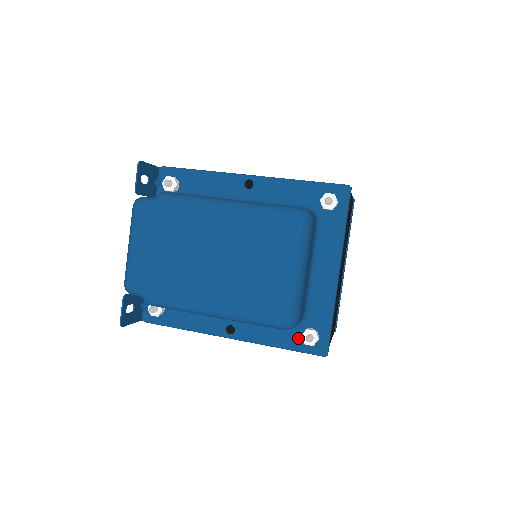
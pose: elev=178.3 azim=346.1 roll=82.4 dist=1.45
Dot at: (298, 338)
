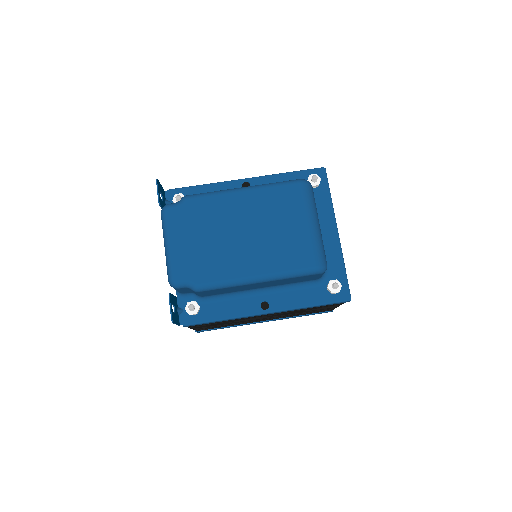
Dot at: (324, 293)
